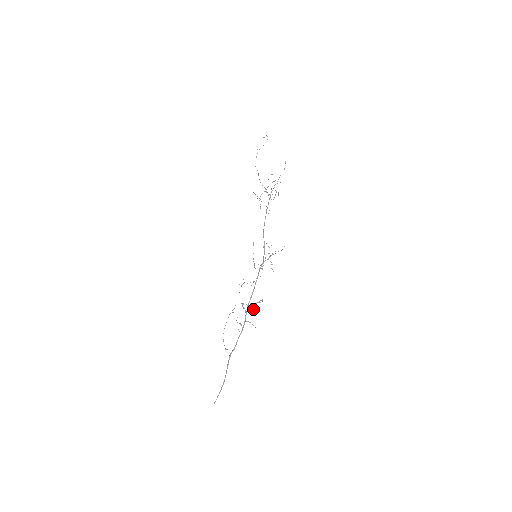
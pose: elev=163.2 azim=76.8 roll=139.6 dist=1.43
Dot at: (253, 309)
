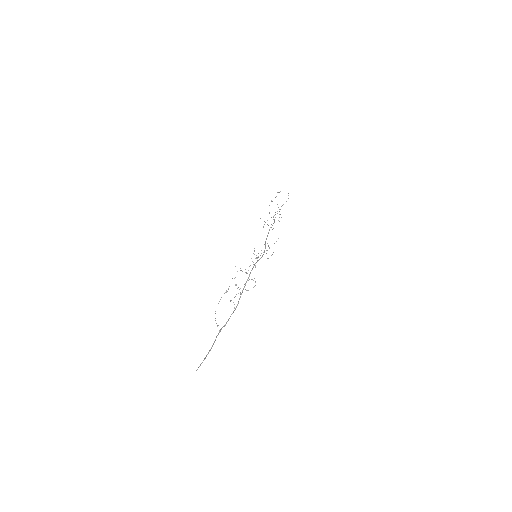
Dot at: (244, 284)
